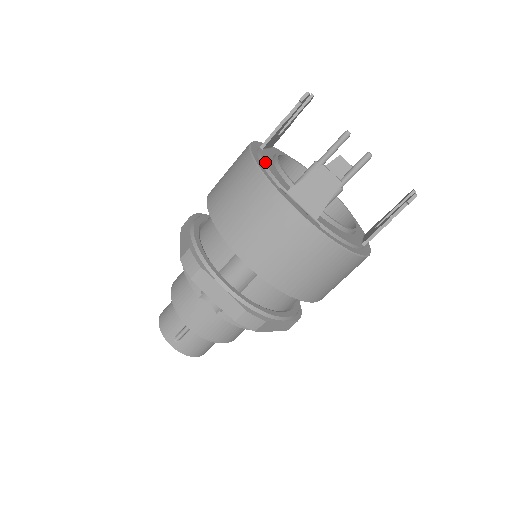
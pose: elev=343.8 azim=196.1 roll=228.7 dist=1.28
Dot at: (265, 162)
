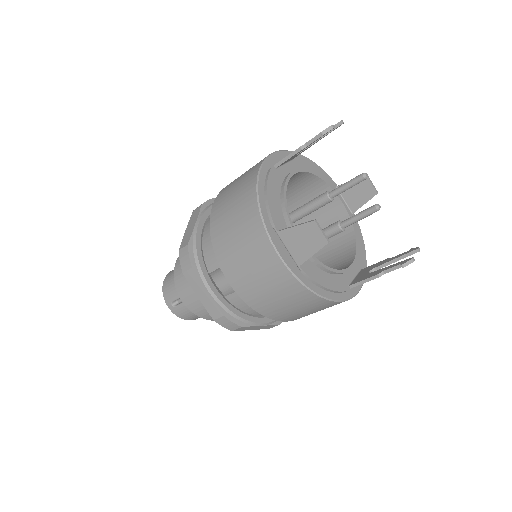
Dot at: (268, 191)
